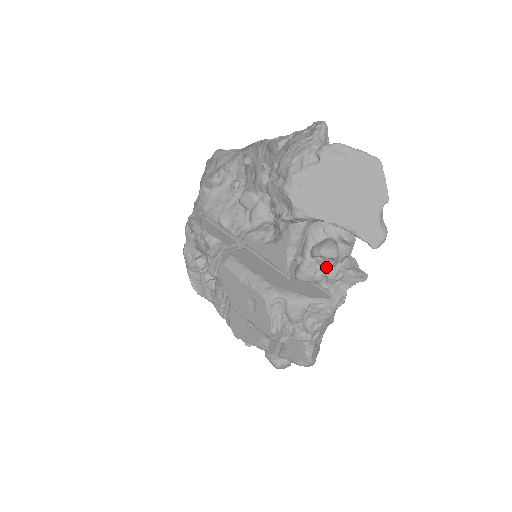
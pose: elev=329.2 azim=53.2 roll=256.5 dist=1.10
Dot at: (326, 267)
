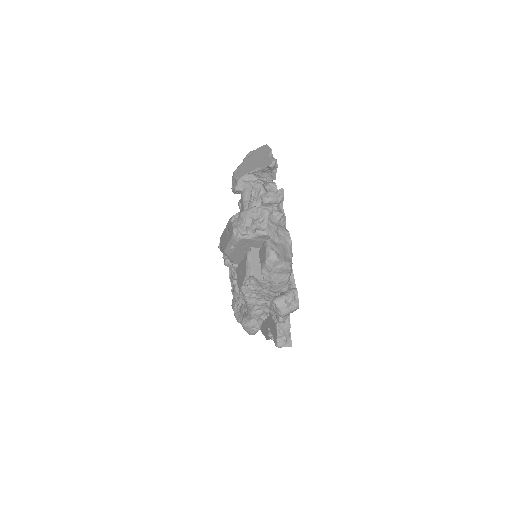
Dot at: (260, 195)
